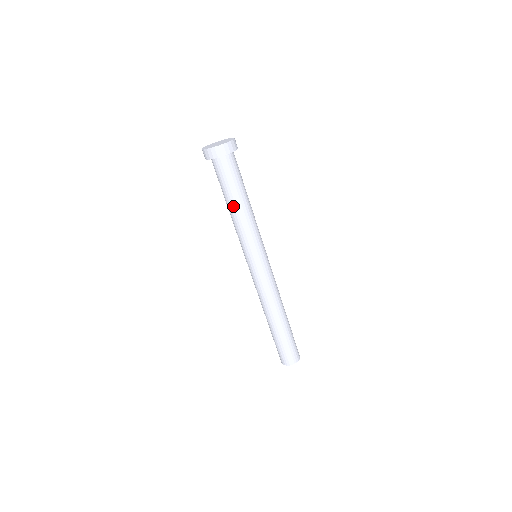
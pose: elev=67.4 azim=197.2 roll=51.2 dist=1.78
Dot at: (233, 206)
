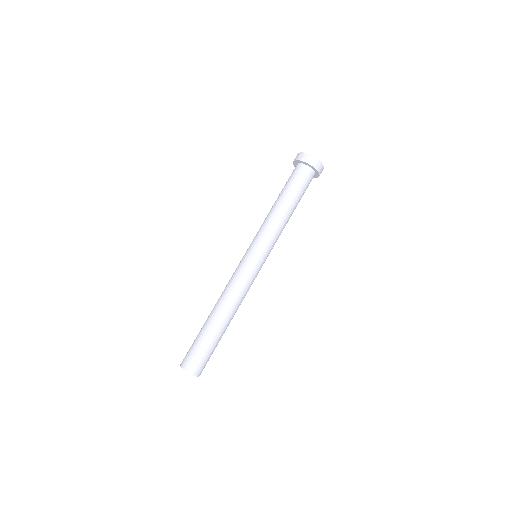
Dot at: (275, 202)
